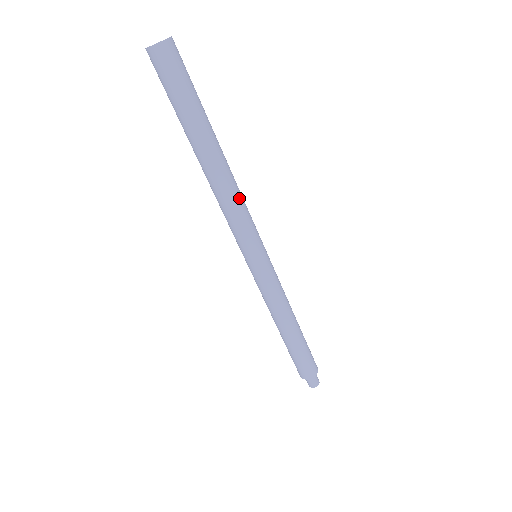
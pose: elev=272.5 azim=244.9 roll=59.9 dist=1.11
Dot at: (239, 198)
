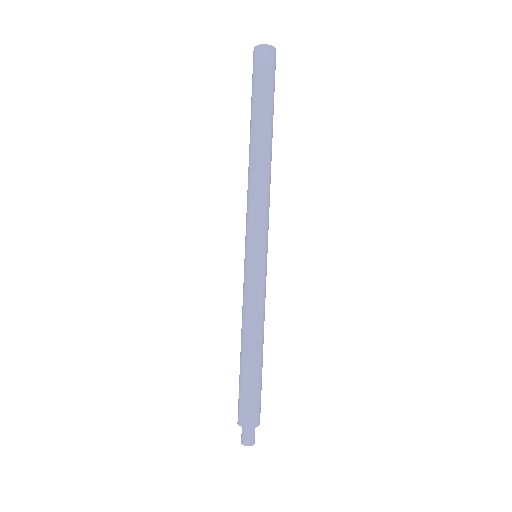
Dot at: (266, 190)
